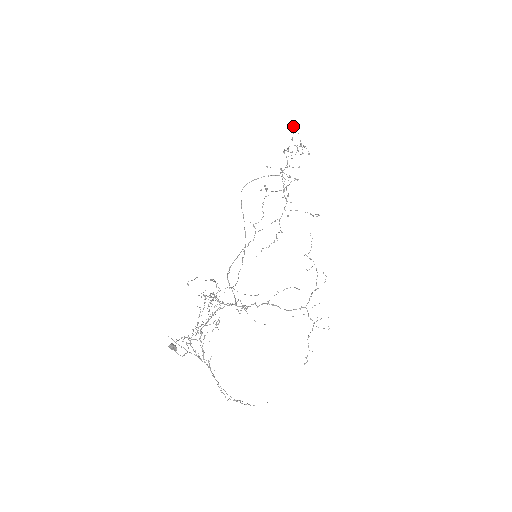
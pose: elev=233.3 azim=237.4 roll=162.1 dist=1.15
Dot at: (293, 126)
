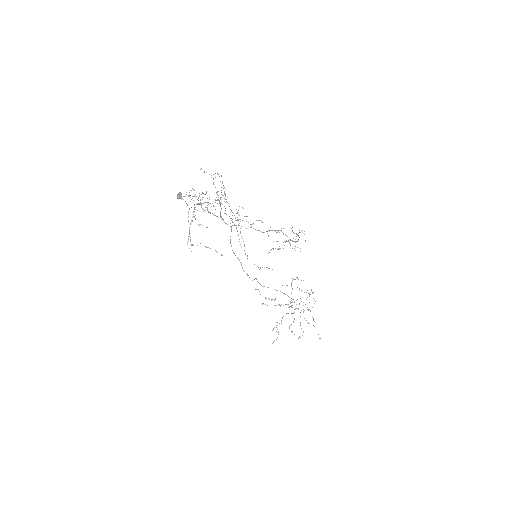
Dot at: occluded
